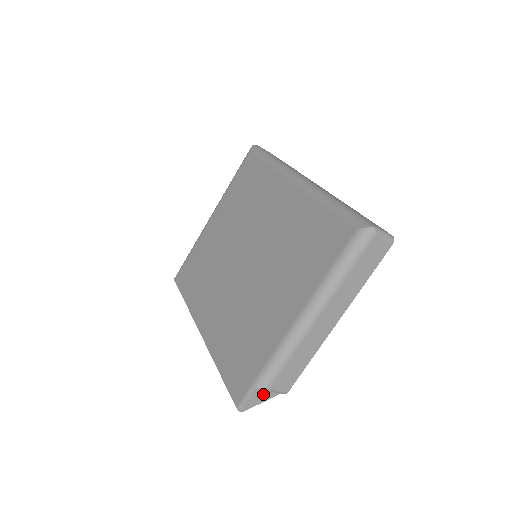
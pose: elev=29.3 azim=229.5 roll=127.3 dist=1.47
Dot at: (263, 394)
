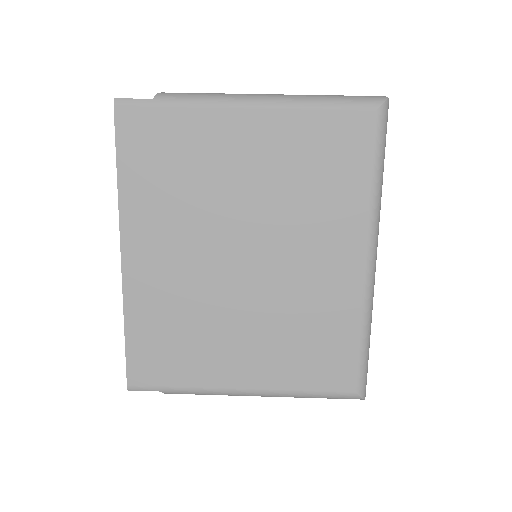
Dot at: occluded
